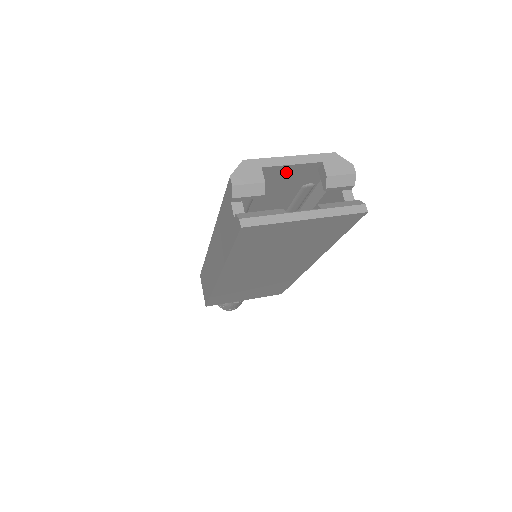
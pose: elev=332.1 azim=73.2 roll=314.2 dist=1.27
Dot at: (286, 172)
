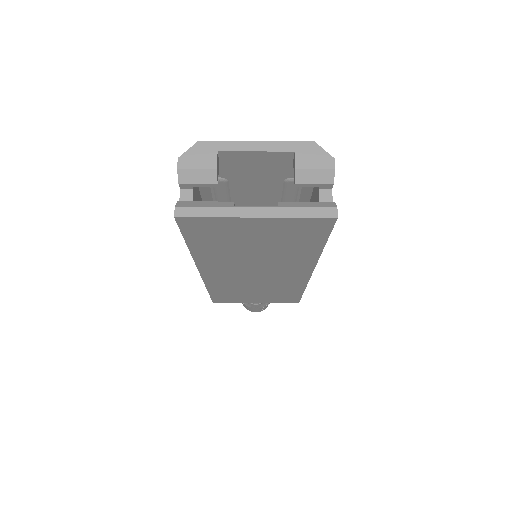
Dot at: (253, 160)
